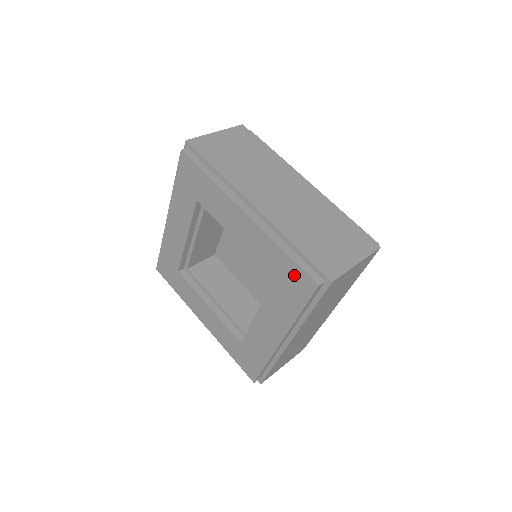
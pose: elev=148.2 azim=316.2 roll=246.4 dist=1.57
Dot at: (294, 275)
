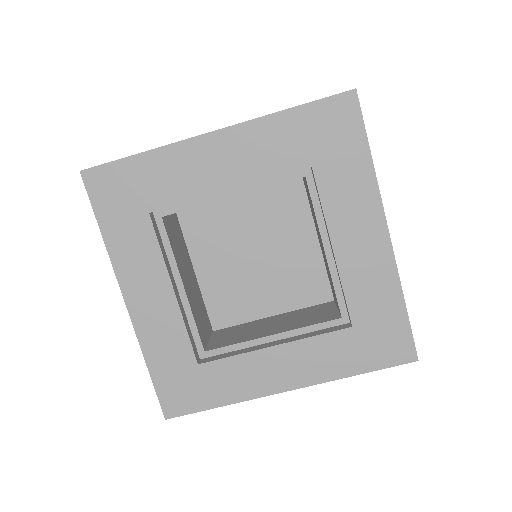
Dot at: (321, 126)
